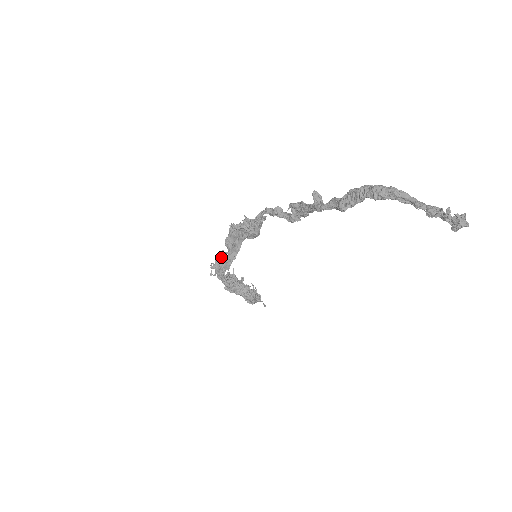
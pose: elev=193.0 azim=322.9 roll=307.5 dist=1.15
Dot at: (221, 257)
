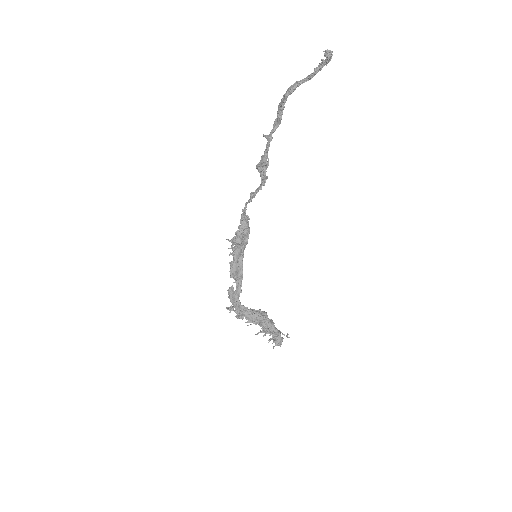
Dot at: (232, 290)
